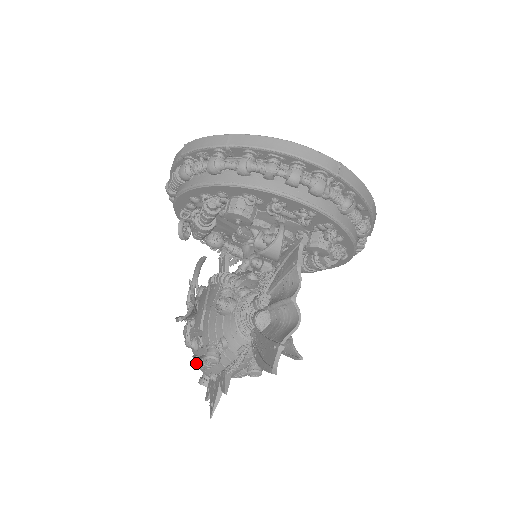
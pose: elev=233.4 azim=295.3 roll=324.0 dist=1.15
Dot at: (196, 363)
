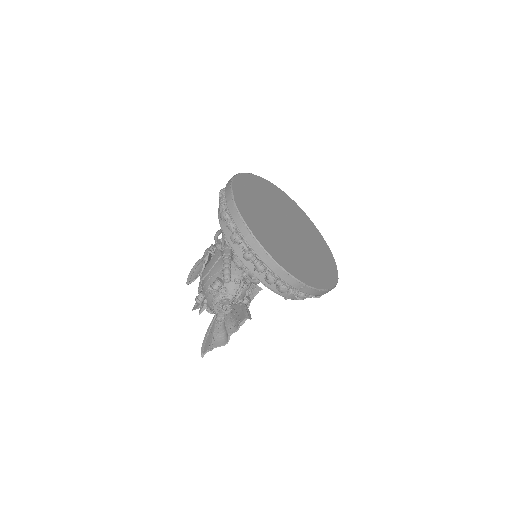
Dot at: (200, 278)
